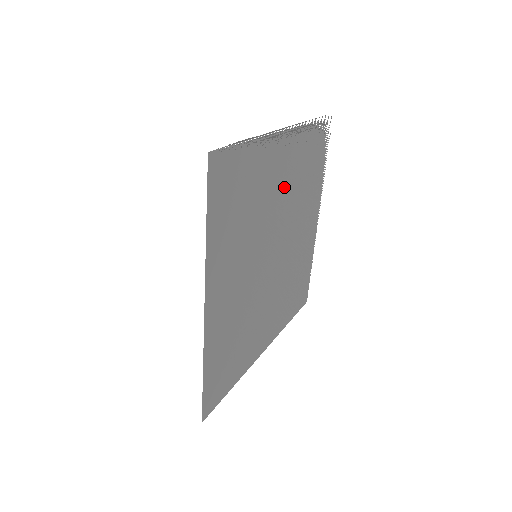
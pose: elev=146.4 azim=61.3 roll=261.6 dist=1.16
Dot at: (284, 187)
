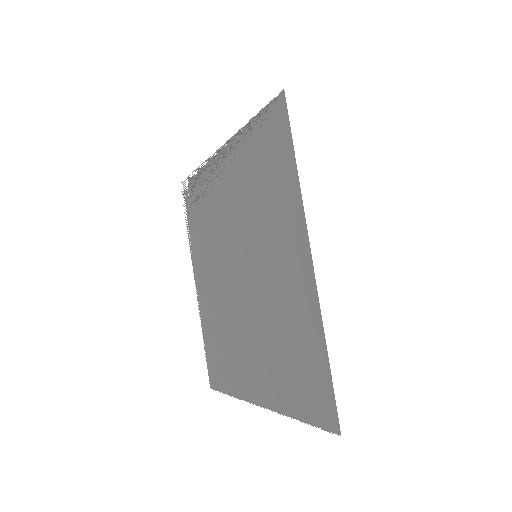
Dot at: (224, 209)
